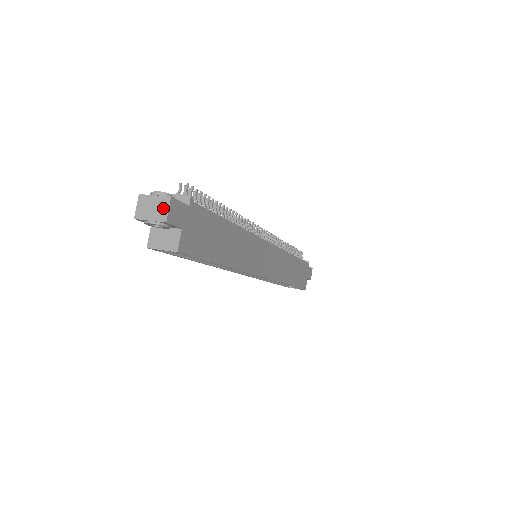
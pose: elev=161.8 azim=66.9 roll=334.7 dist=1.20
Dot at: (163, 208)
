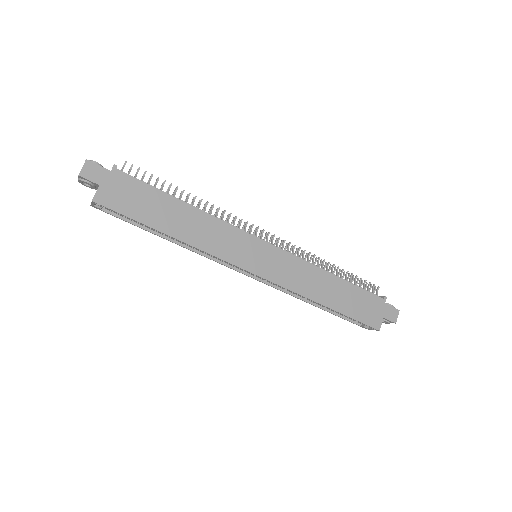
Dot at: (82, 168)
